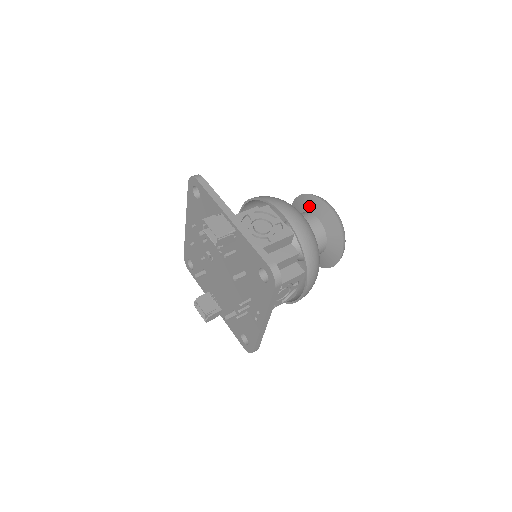
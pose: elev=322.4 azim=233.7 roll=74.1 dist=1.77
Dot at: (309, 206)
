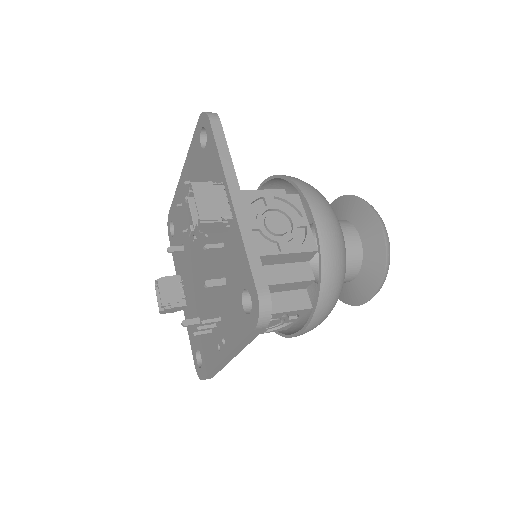
Dot at: (355, 215)
